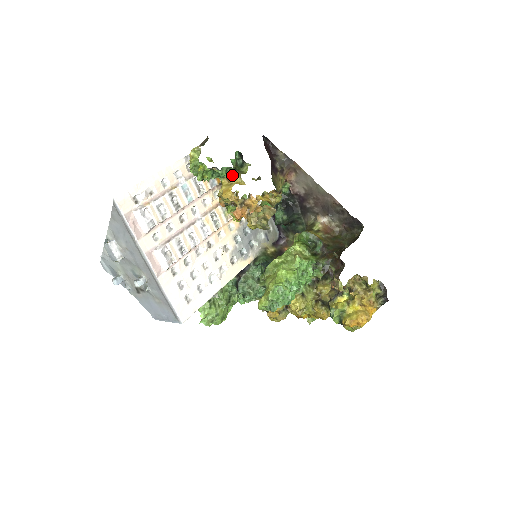
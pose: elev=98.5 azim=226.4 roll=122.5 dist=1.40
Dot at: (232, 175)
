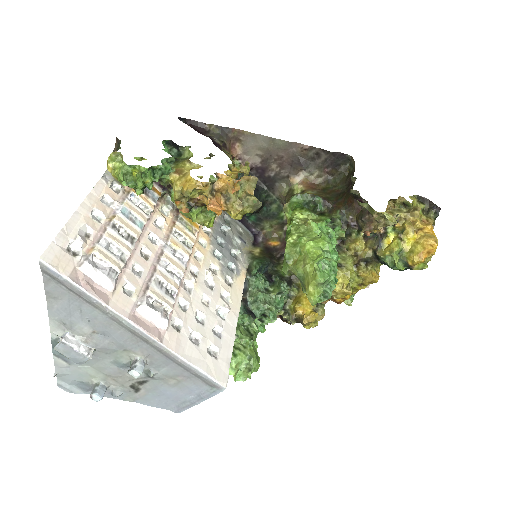
Dot at: (177, 166)
